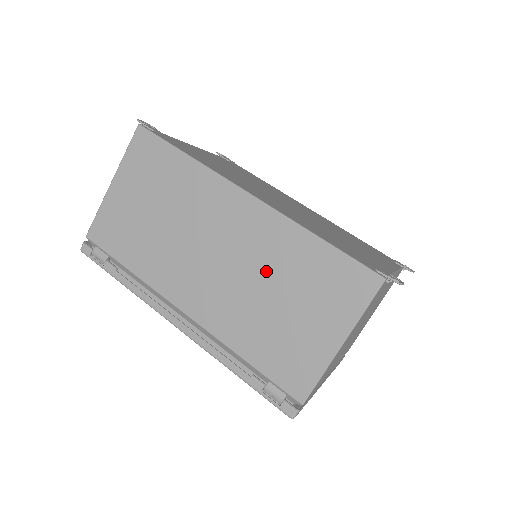
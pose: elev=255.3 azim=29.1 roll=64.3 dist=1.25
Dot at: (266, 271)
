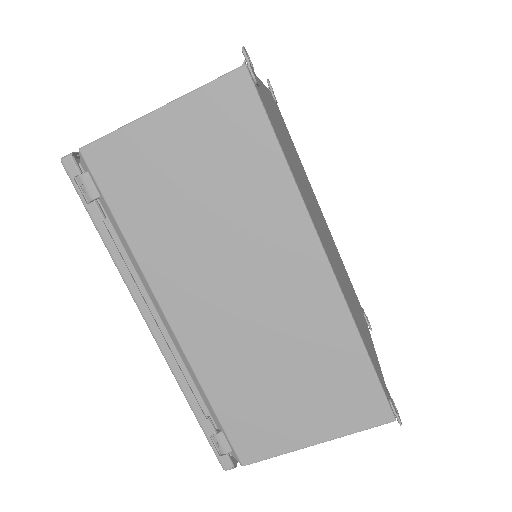
Dot at: (290, 343)
